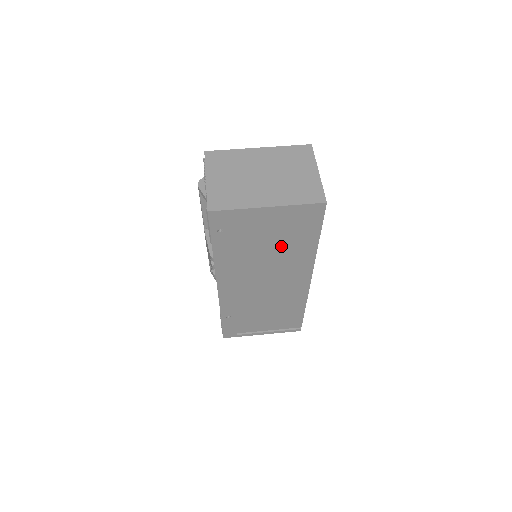
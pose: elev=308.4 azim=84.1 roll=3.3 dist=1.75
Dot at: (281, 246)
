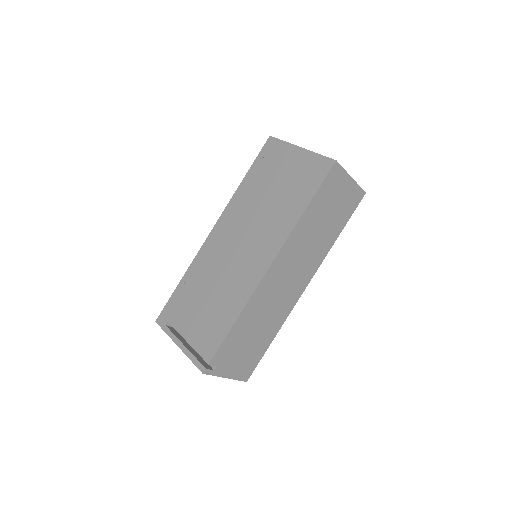
Dot at: (281, 198)
